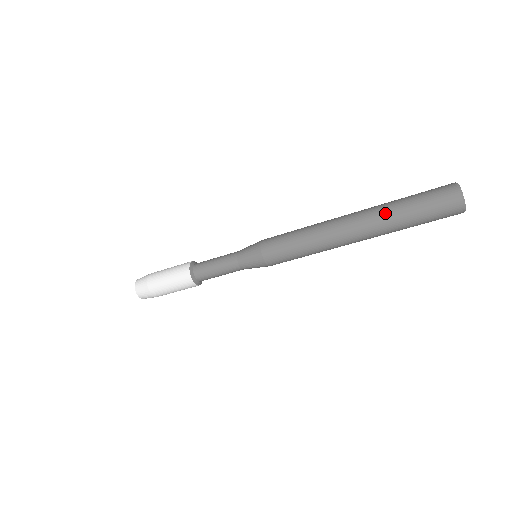
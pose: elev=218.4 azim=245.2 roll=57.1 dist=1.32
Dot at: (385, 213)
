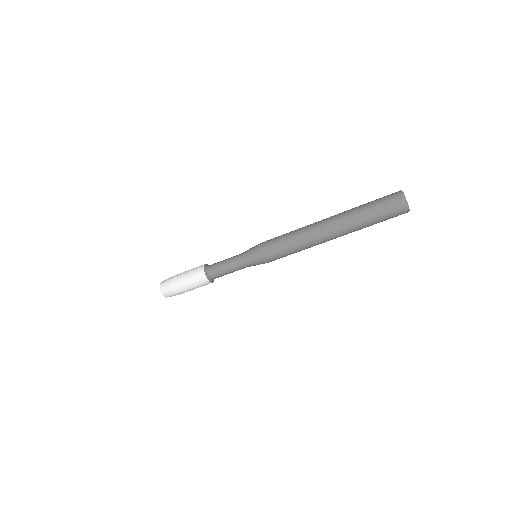
Dot at: (352, 216)
